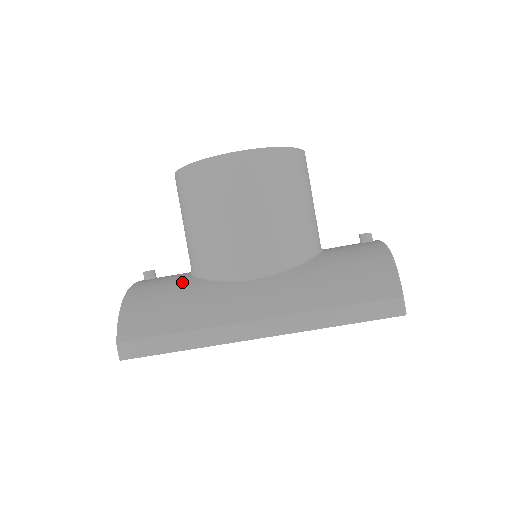
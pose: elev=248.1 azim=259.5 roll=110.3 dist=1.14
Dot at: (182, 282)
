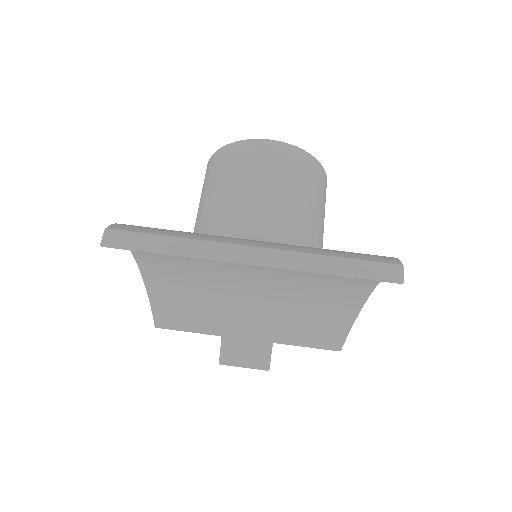
Dot at: occluded
